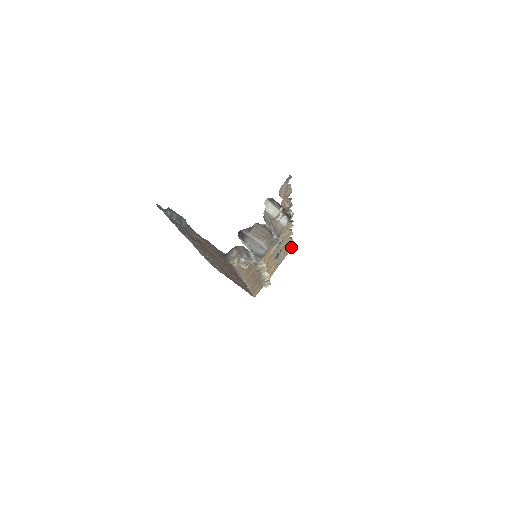
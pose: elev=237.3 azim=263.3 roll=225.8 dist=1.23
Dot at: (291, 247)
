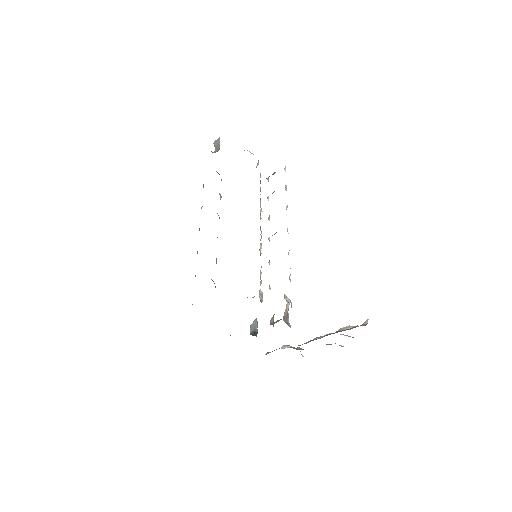
Dot at: occluded
